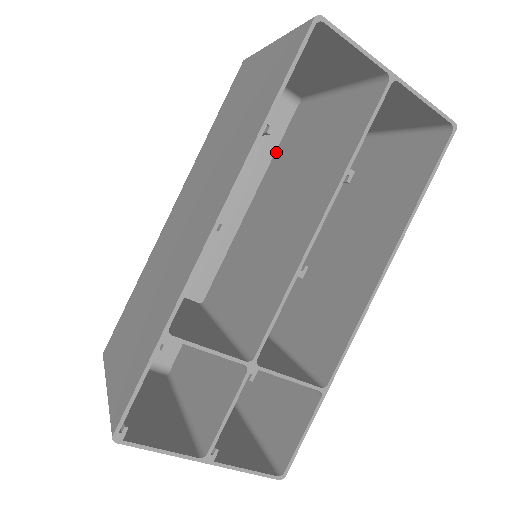
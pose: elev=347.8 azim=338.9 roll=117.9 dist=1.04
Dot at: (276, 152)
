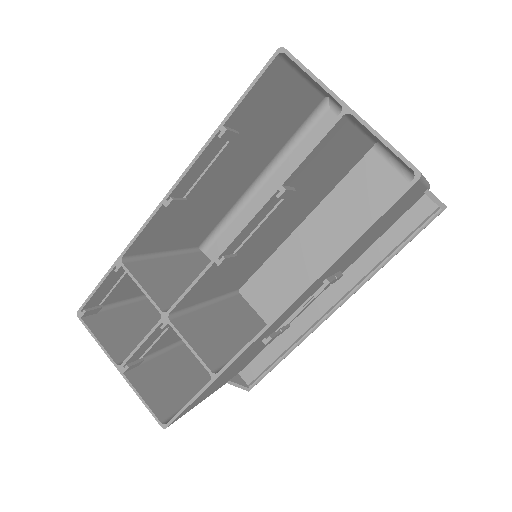
Dot at: occluded
